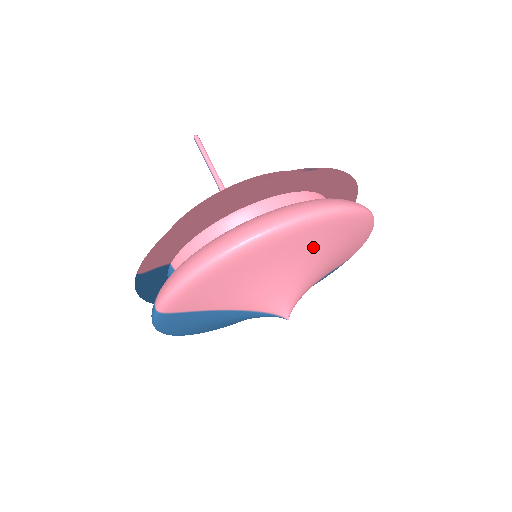
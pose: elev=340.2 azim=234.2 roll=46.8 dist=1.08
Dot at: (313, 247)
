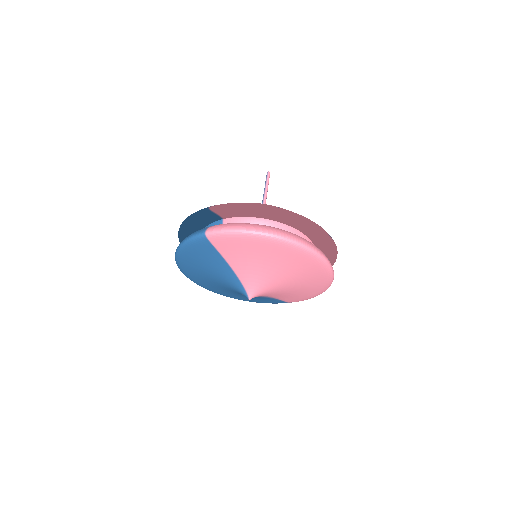
Dot at: (301, 272)
